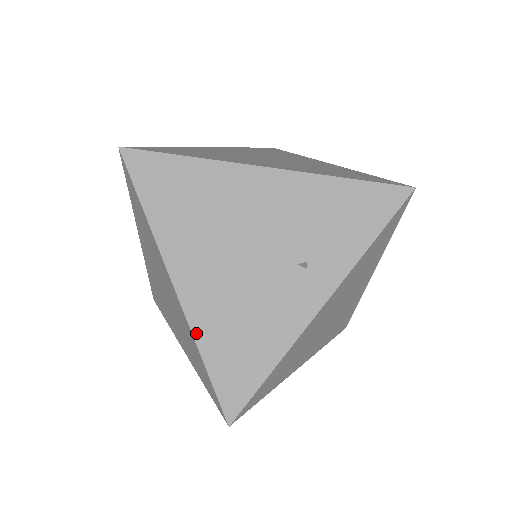
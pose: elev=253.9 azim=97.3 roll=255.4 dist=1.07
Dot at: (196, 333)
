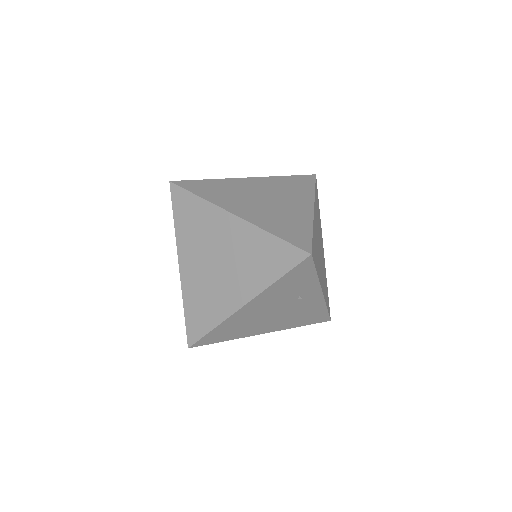
Dot at: (289, 328)
